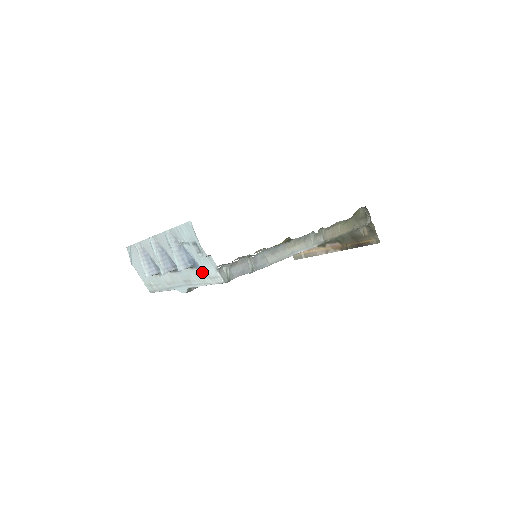
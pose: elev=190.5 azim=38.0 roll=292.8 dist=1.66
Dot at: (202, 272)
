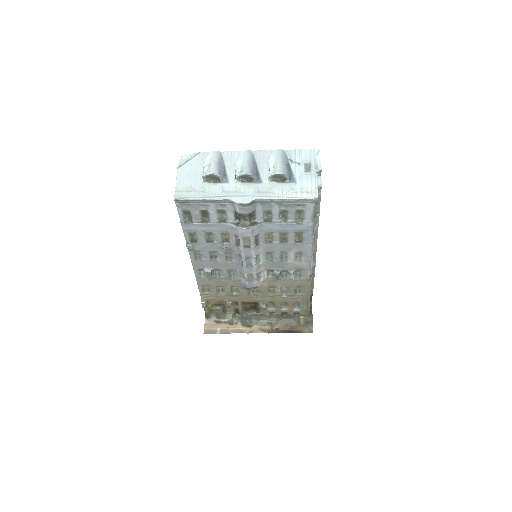
Dot at: (295, 187)
